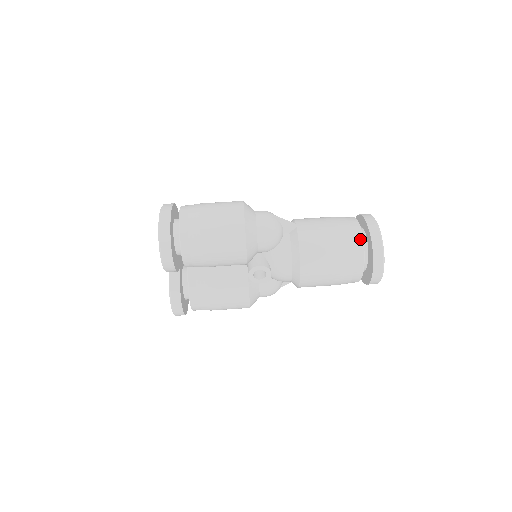
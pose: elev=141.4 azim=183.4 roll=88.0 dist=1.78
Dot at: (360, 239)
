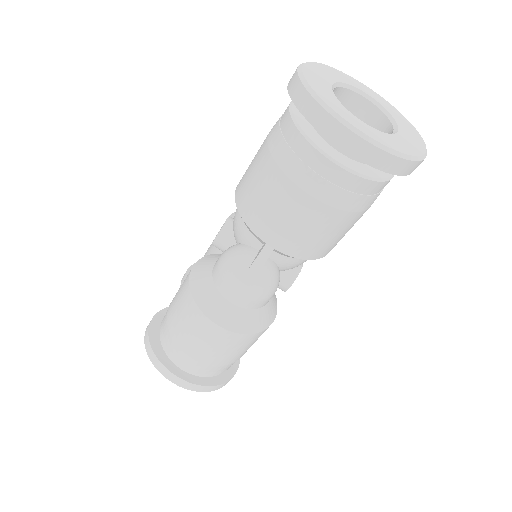
Dot at: (364, 183)
